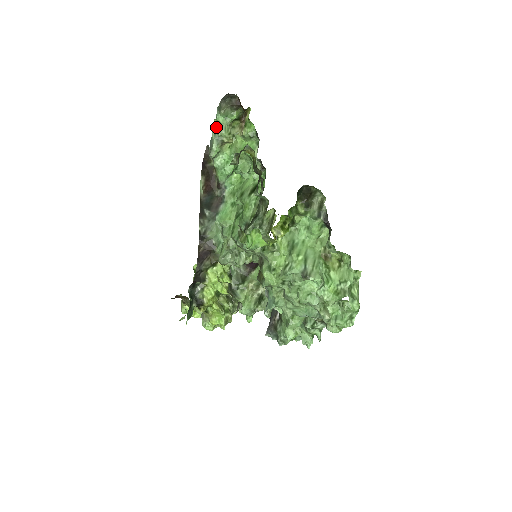
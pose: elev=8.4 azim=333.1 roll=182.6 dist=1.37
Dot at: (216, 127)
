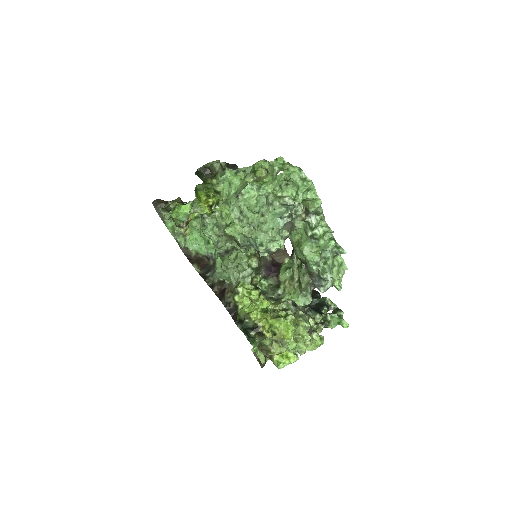
Dot at: (172, 232)
